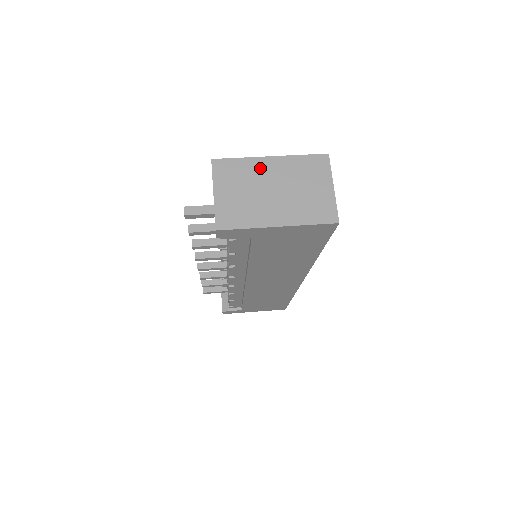
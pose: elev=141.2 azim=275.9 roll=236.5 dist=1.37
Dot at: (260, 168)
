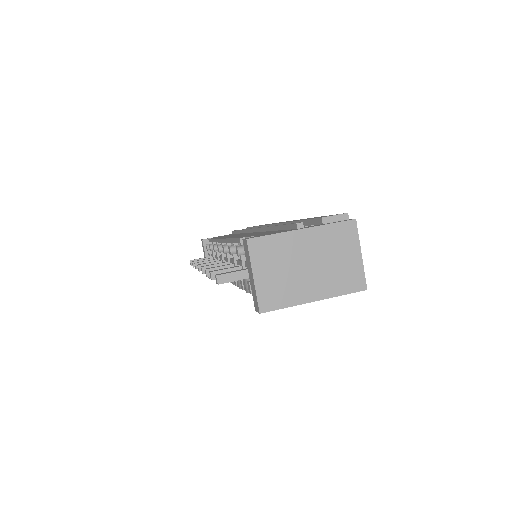
Dot at: (294, 243)
